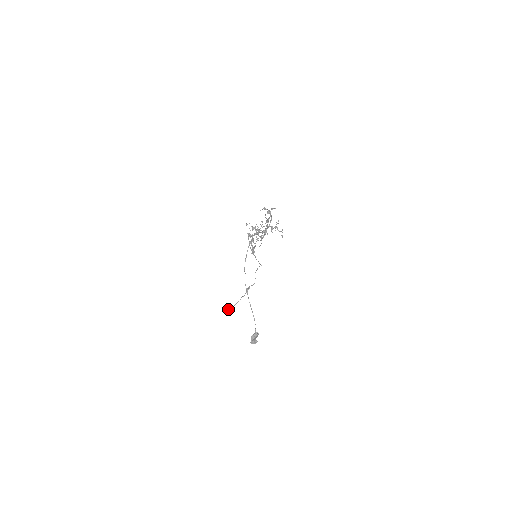
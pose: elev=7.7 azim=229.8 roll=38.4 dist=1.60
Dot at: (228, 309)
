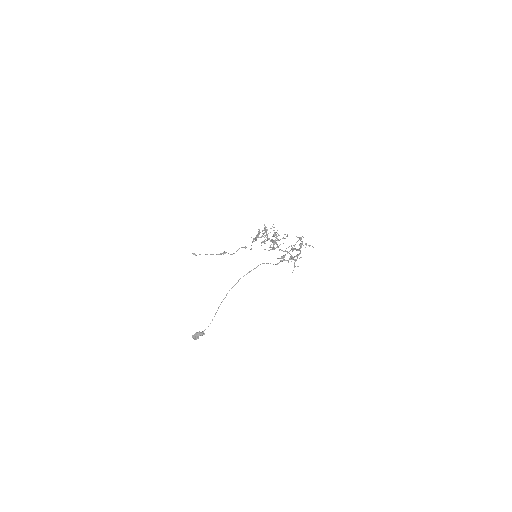
Dot at: occluded
